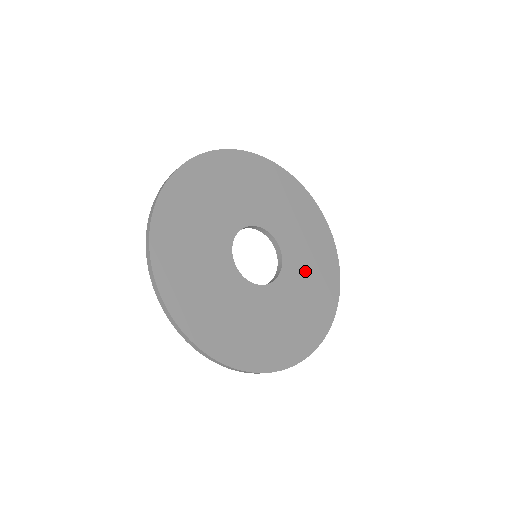
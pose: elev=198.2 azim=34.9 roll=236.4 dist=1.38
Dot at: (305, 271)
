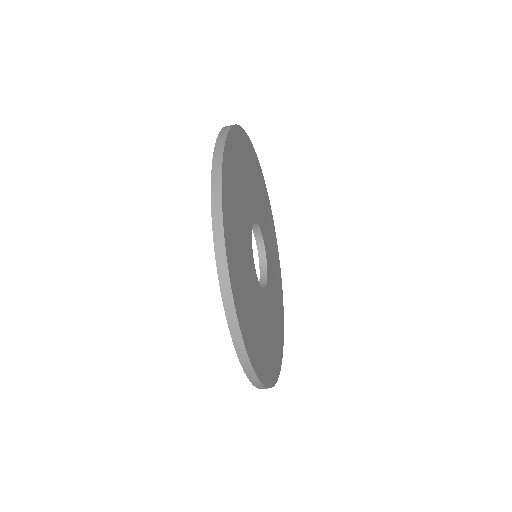
Dot at: (269, 324)
